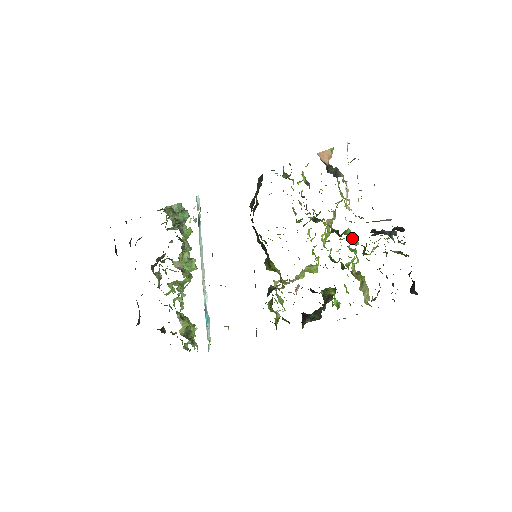
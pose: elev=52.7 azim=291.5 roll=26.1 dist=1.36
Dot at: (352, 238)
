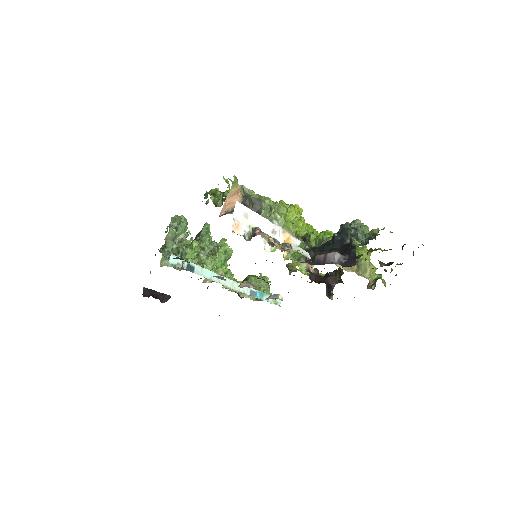
Dot at: (319, 246)
